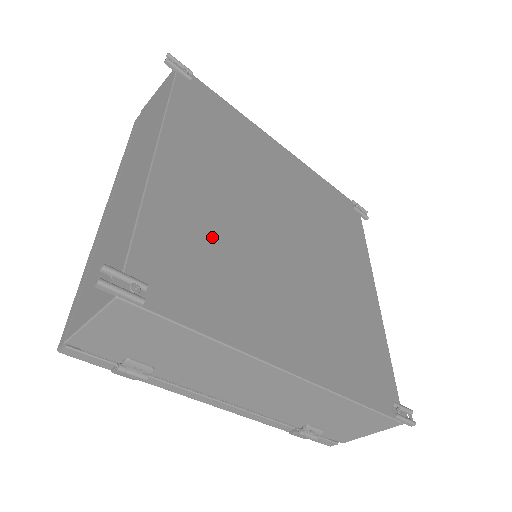
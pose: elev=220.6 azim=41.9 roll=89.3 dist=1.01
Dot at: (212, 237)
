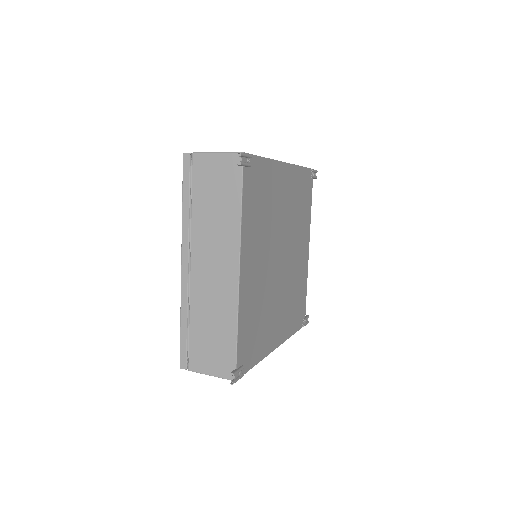
Dot at: (258, 306)
